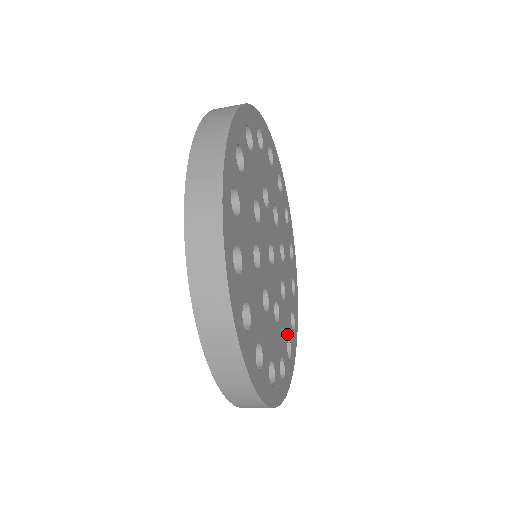
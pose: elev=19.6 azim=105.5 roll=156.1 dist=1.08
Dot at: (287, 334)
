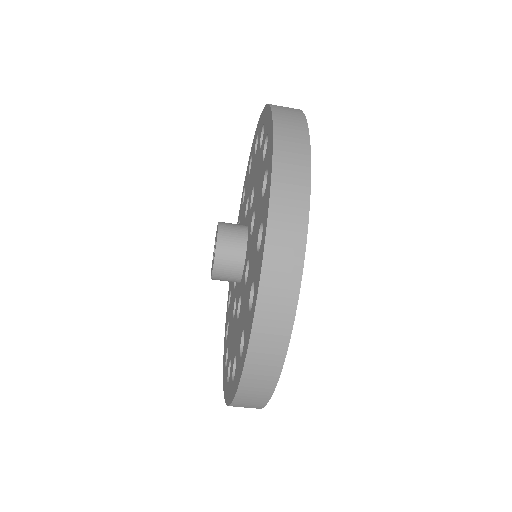
Dot at: occluded
